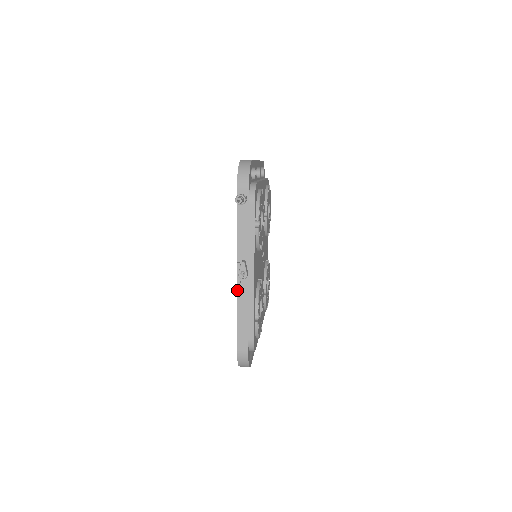
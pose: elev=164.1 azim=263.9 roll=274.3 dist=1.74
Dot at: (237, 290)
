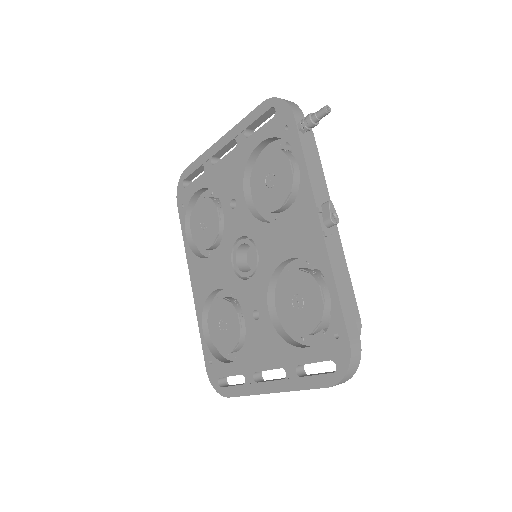
Dot at: (326, 246)
